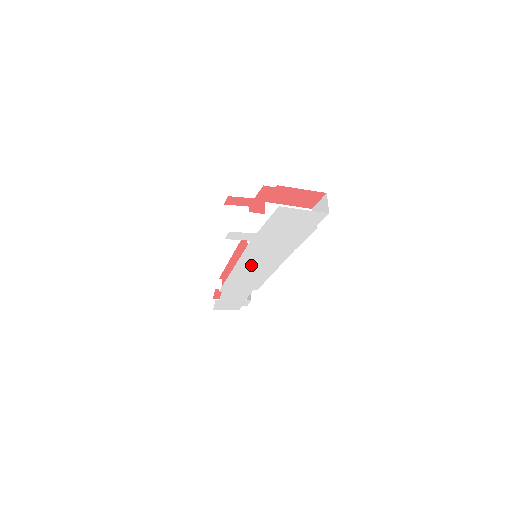
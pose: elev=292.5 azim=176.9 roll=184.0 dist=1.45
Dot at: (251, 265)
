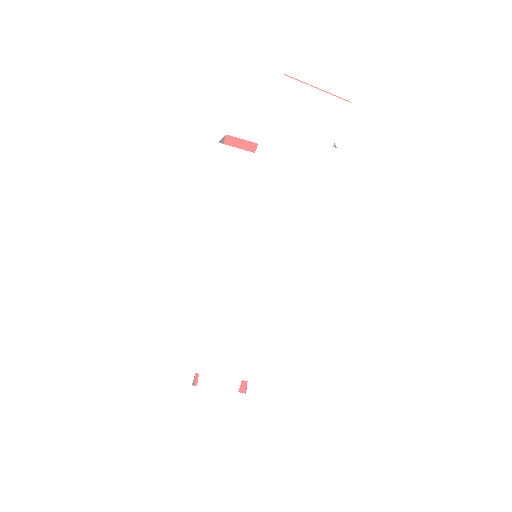
Dot at: (247, 259)
